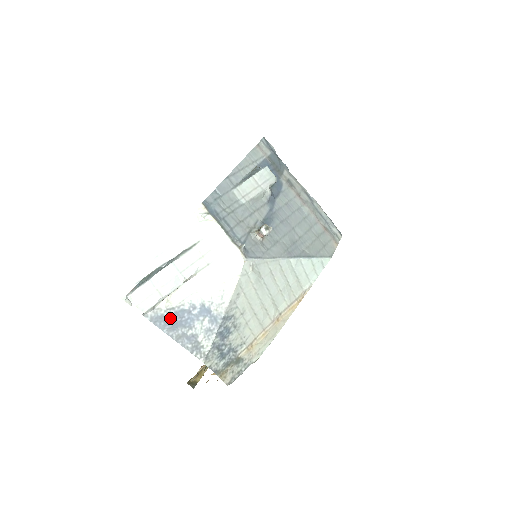
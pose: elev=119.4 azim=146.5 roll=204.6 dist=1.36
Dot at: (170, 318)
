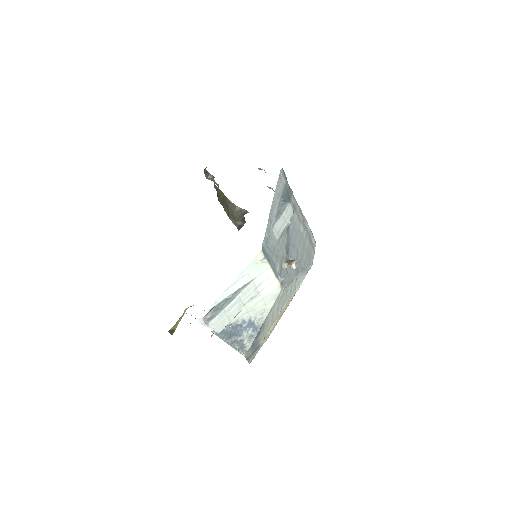
Dot at: (228, 331)
